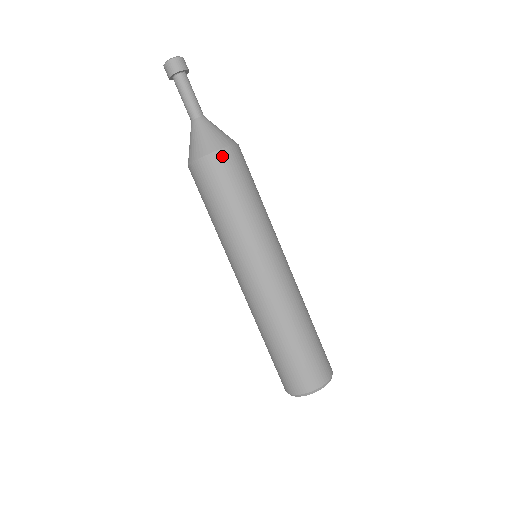
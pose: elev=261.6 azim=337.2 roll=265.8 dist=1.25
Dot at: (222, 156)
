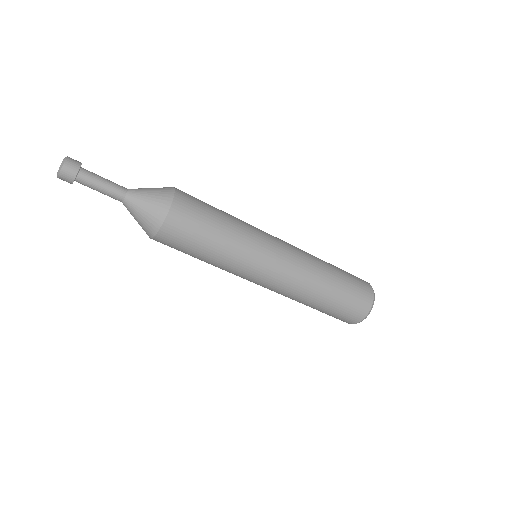
Dot at: (161, 239)
